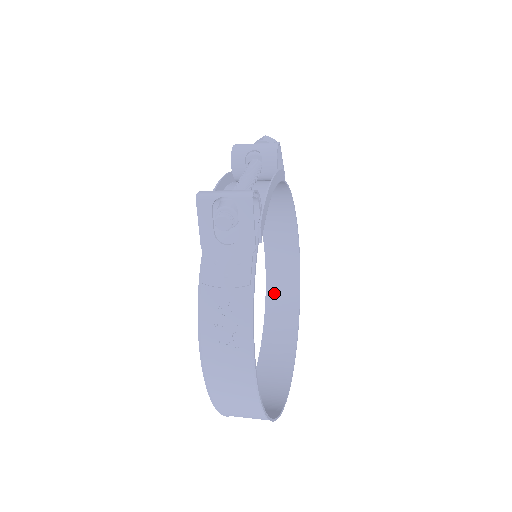
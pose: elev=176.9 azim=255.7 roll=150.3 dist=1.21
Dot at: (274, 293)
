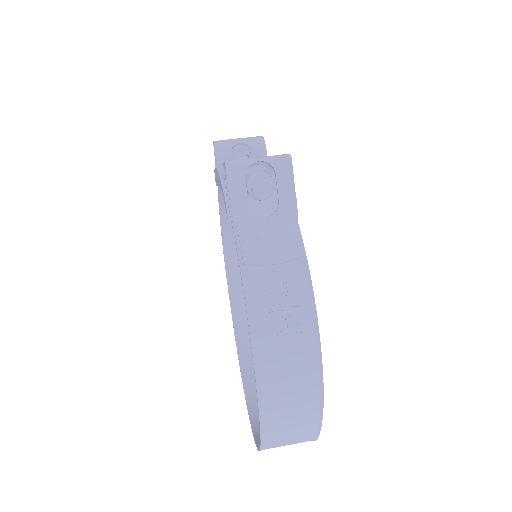
Dot at: (242, 321)
